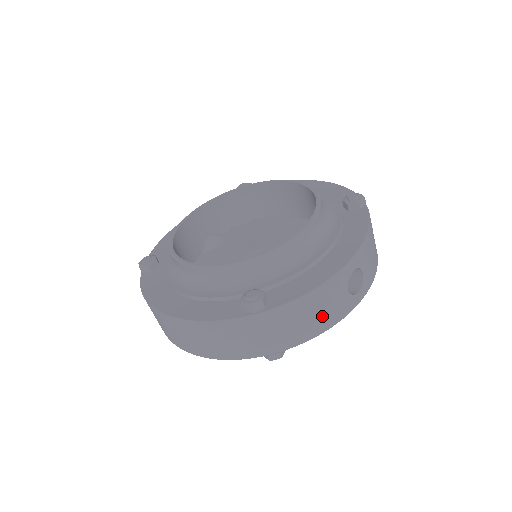
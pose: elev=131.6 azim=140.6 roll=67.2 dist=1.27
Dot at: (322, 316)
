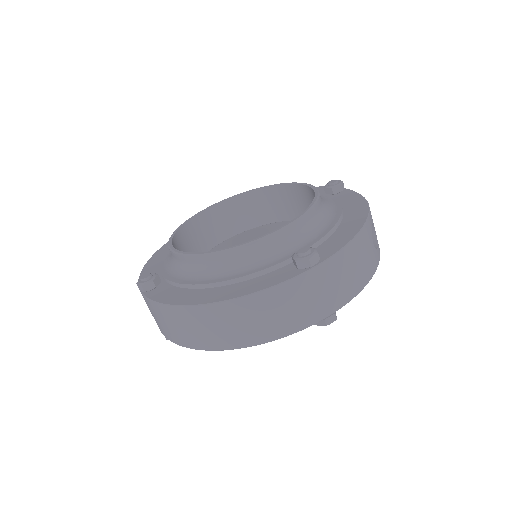
Dot at: (363, 267)
